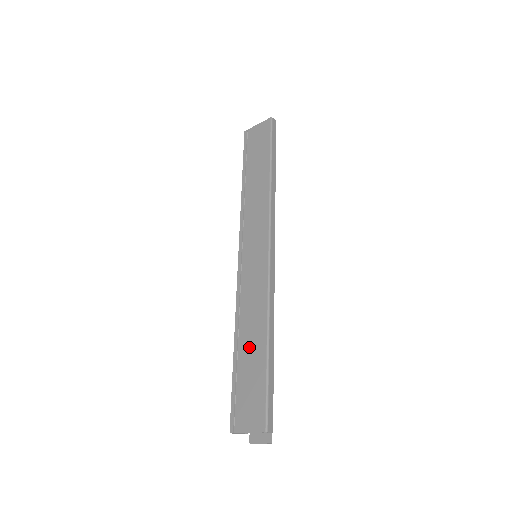
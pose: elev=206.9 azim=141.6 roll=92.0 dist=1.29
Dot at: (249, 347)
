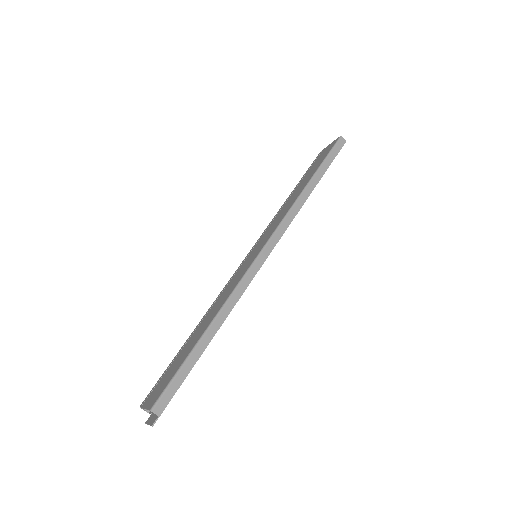
Dot at: (197, 333)
